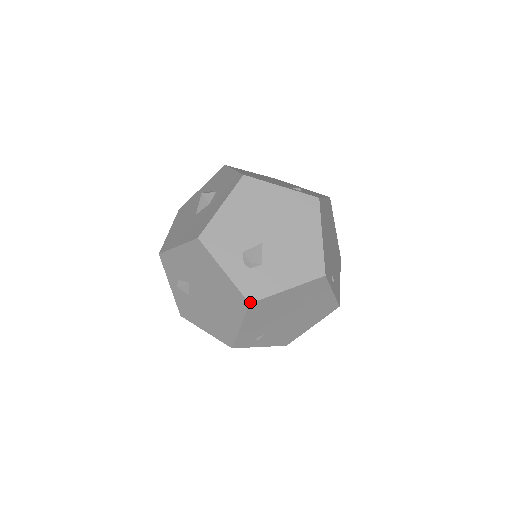
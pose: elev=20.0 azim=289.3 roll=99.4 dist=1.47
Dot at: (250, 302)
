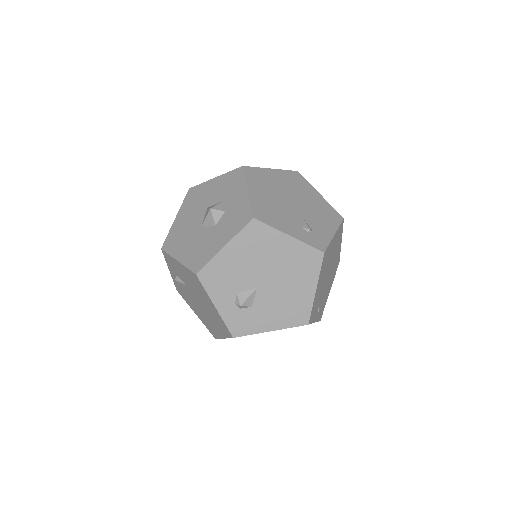
Dot at: (234, 337)
